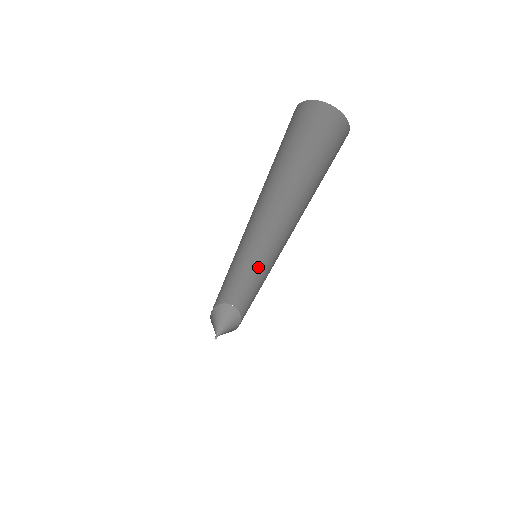
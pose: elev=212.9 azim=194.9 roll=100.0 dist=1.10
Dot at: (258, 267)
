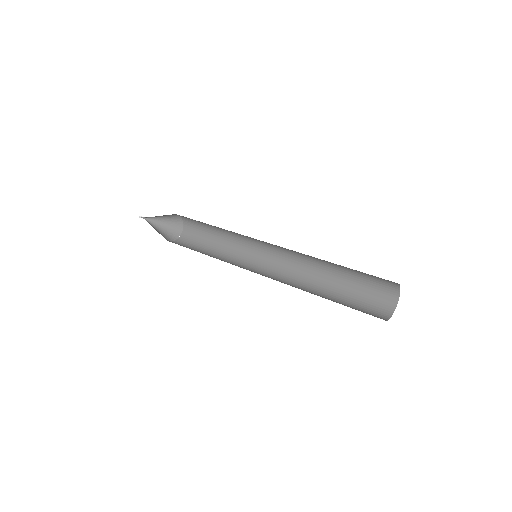
Dot at: (240, 240)
